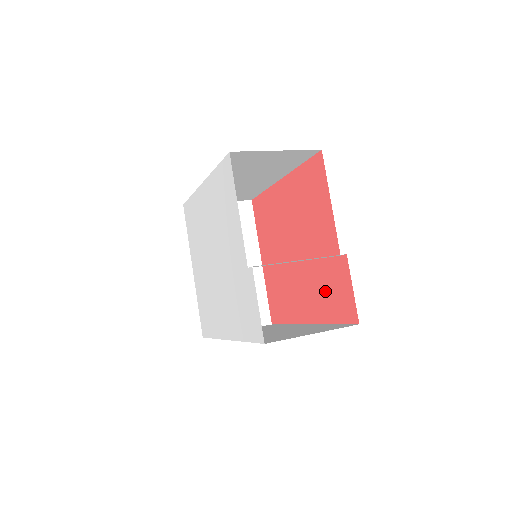
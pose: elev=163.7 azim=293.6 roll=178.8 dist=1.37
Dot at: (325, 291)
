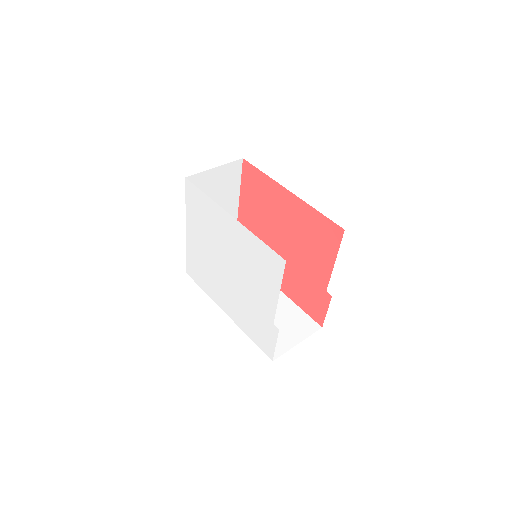
Dot at: (302, 290)
